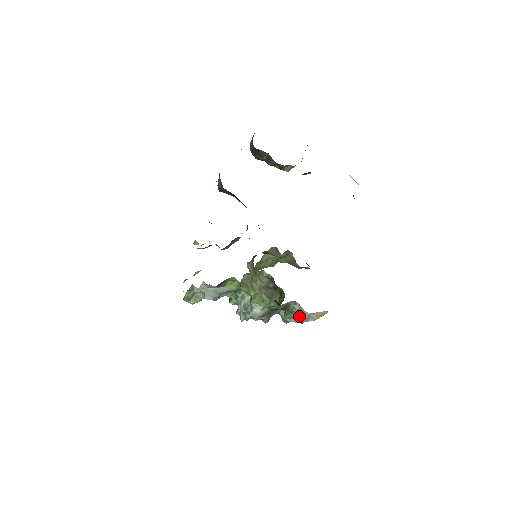
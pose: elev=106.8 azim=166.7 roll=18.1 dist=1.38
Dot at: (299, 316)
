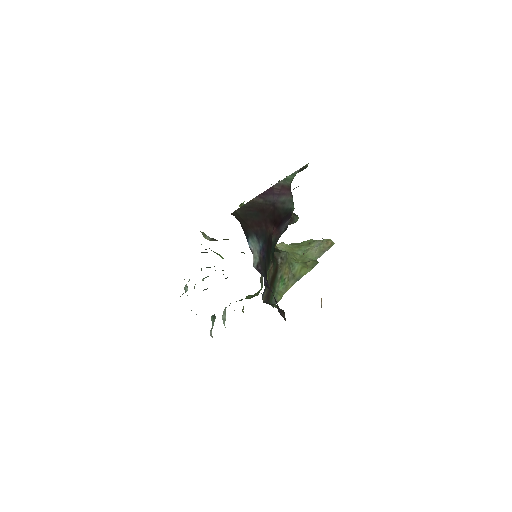
Dot at: (211, 329)
